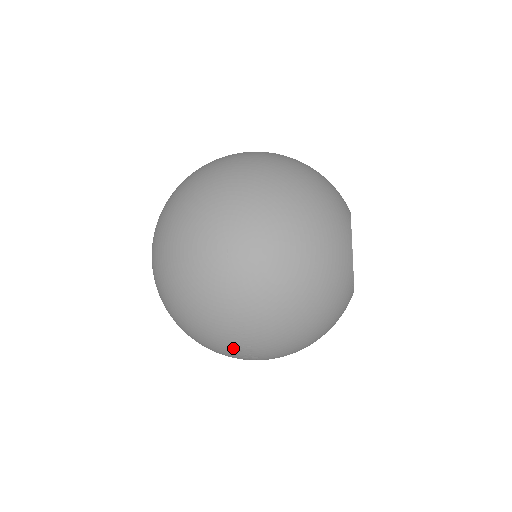
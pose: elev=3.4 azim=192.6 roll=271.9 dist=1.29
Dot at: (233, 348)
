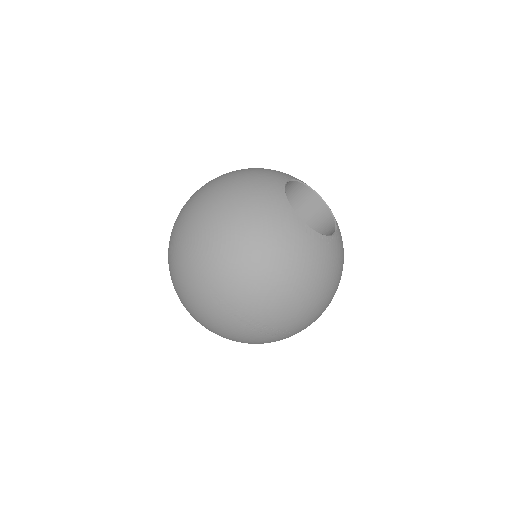
Dot at: (232, 320)
